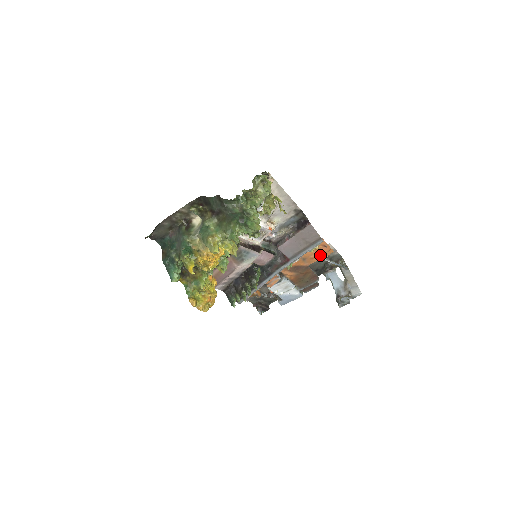
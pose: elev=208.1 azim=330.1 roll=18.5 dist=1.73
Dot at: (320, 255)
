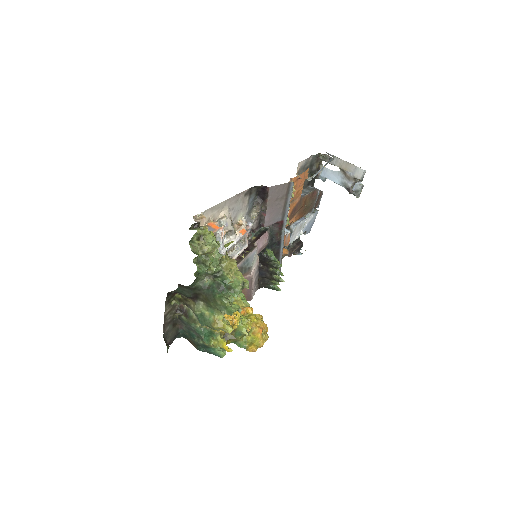
Dot at: occluded
